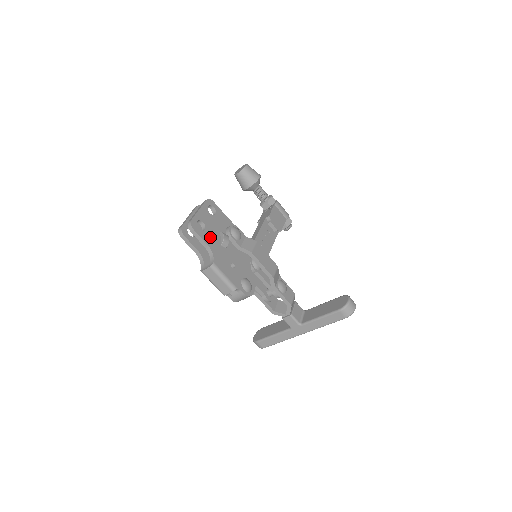
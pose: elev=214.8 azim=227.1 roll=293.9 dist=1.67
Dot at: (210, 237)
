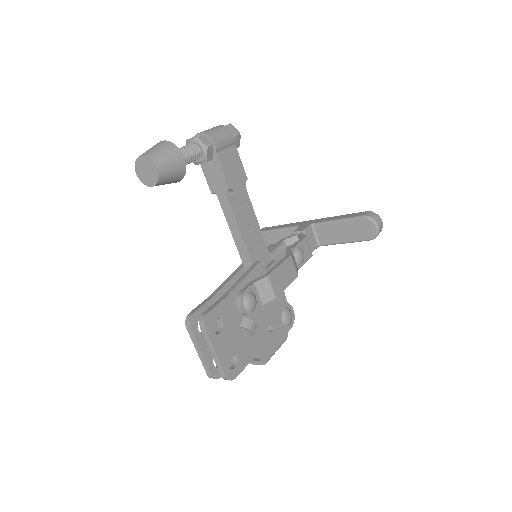
Dot at: (244, 351)
